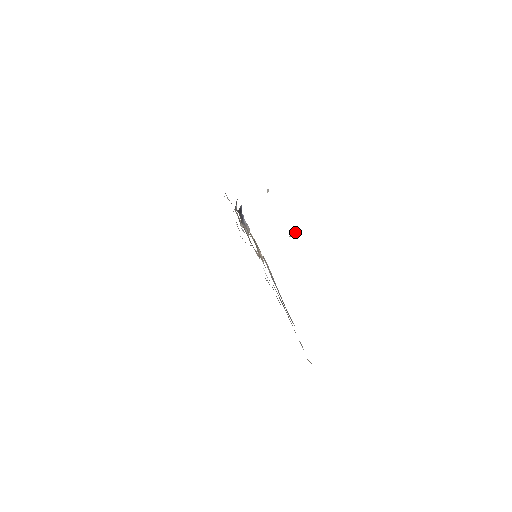
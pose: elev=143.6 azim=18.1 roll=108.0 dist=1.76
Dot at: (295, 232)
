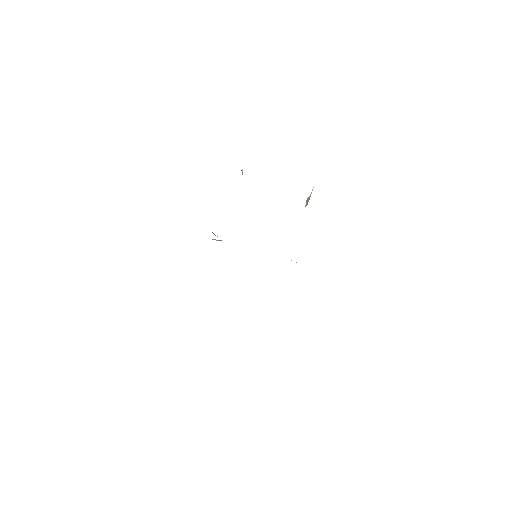
Dot at: (309, 197)
